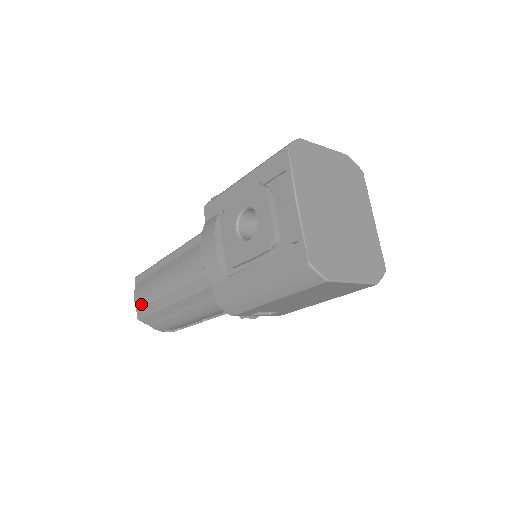
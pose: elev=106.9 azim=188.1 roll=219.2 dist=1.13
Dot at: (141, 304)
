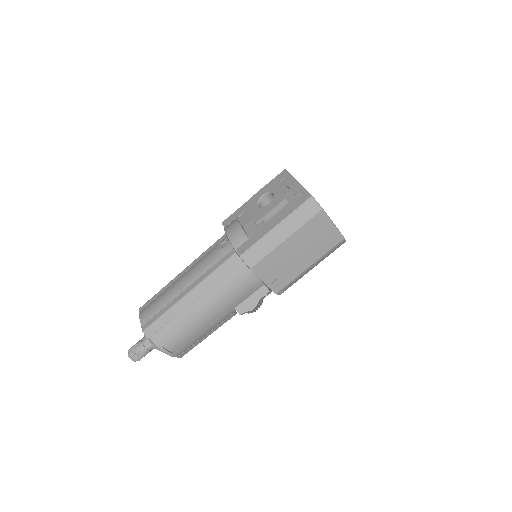
Dot at: (149, 316)
